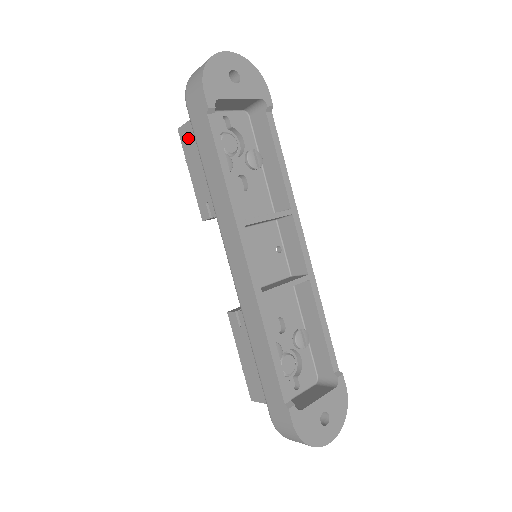
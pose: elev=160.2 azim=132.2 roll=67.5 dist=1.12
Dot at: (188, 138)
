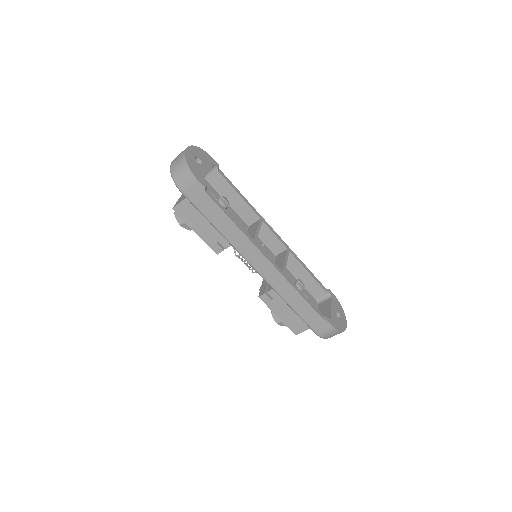
Dot at: (186, 211)
